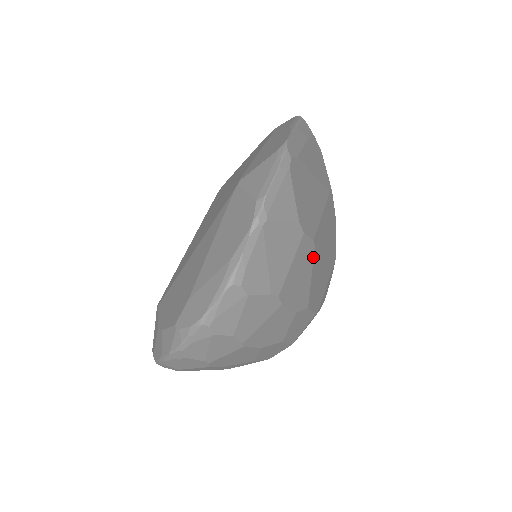
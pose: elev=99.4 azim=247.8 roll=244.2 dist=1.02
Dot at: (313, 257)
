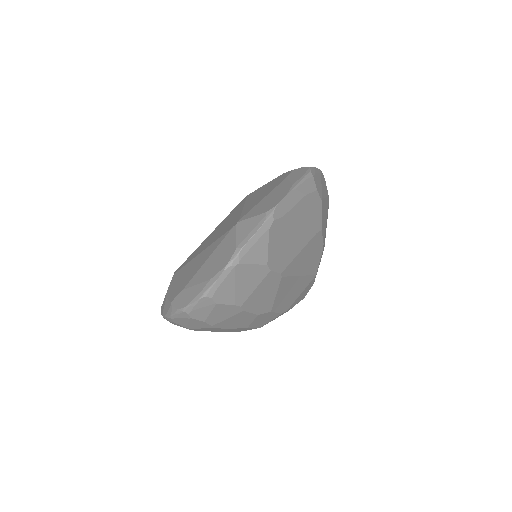
Dot at: (279, 283)
